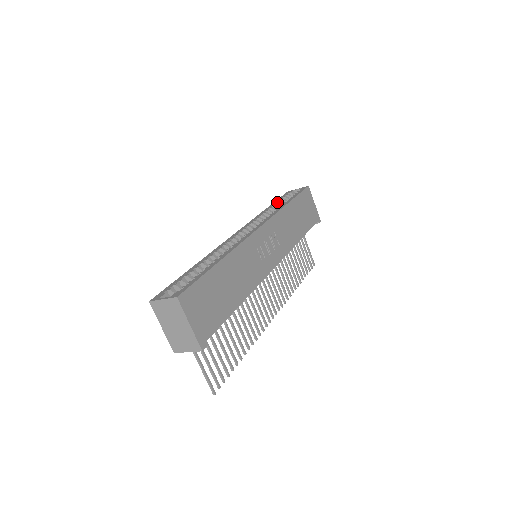
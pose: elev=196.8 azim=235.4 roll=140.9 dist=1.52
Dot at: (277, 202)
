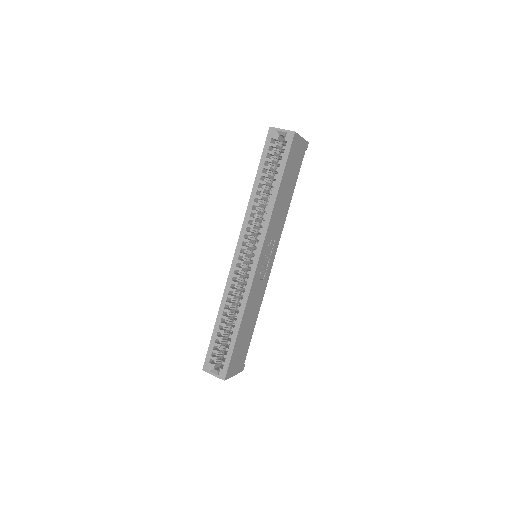
Dot at: (263, 169)
